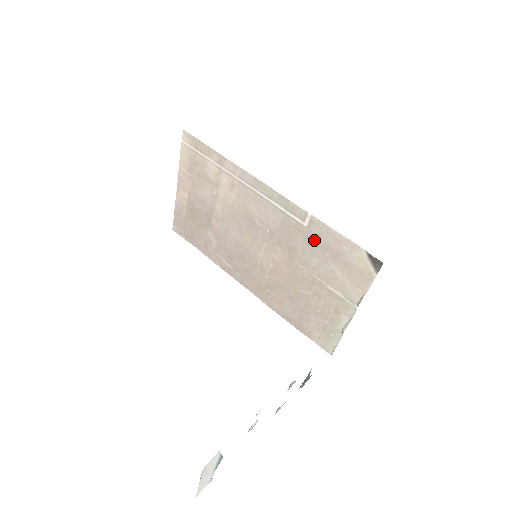
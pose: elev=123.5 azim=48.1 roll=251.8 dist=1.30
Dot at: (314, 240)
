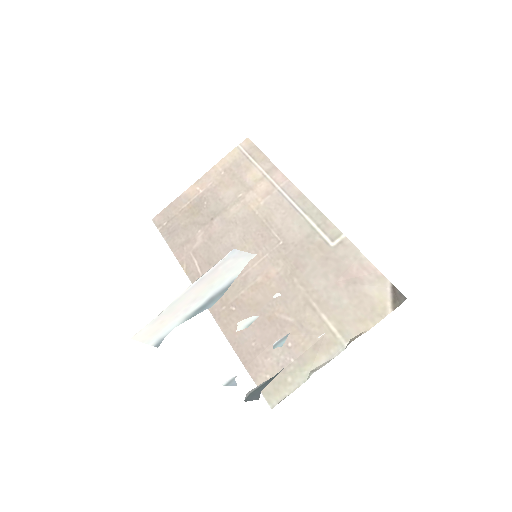
Dot at: (334, 261)
